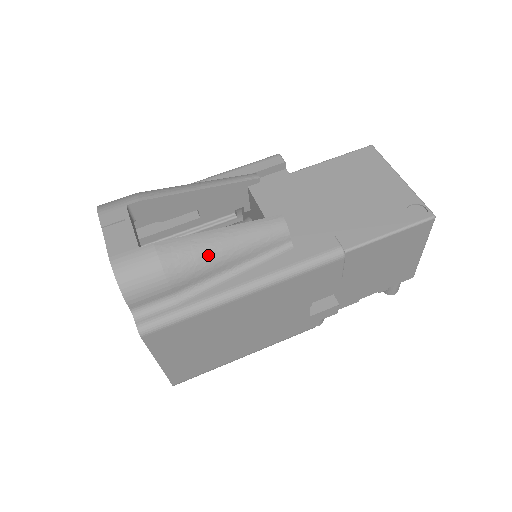
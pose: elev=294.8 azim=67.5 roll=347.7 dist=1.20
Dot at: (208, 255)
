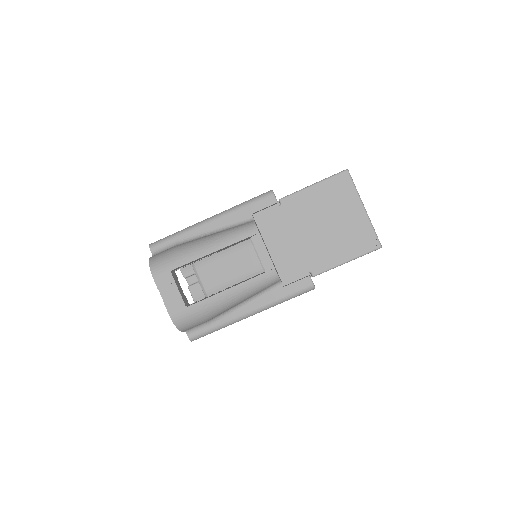
Dot at: (228, 304)
